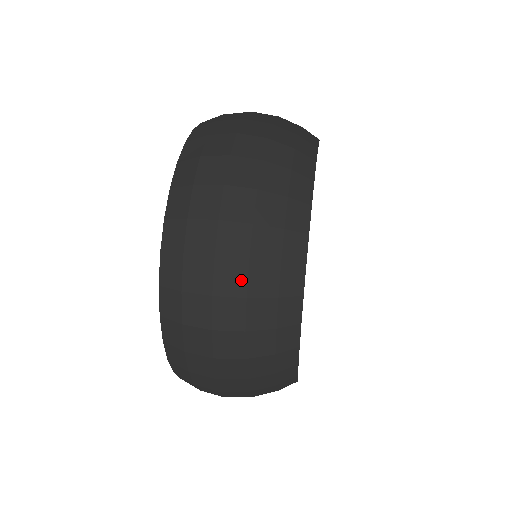
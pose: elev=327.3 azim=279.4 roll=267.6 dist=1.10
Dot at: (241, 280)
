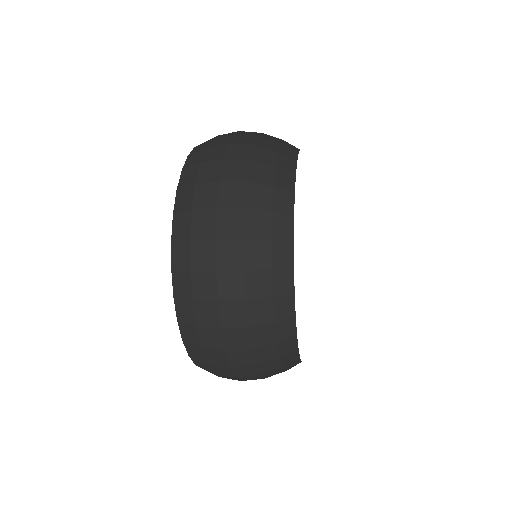
Dot at: (239, 255)
